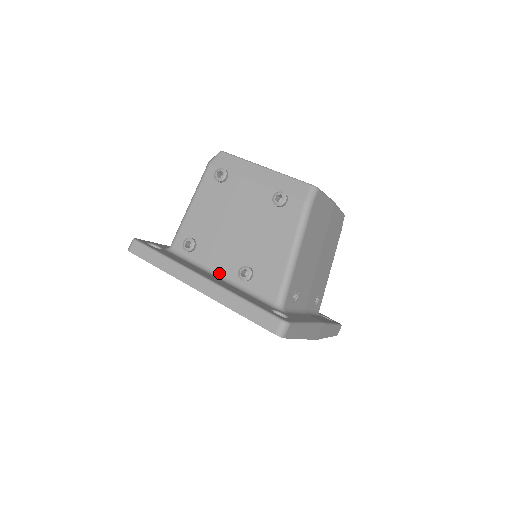
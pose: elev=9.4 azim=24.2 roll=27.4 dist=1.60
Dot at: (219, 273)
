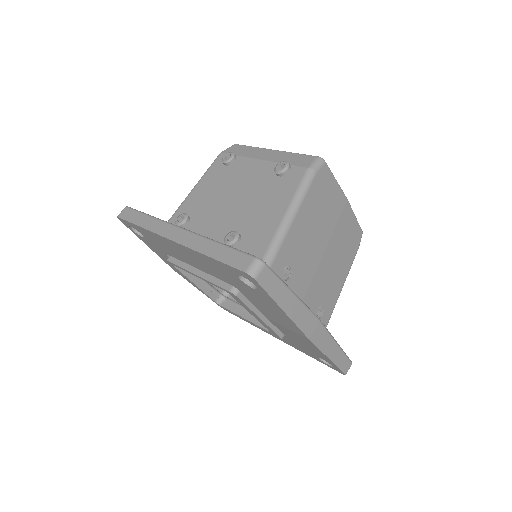
Dot at: occluded
